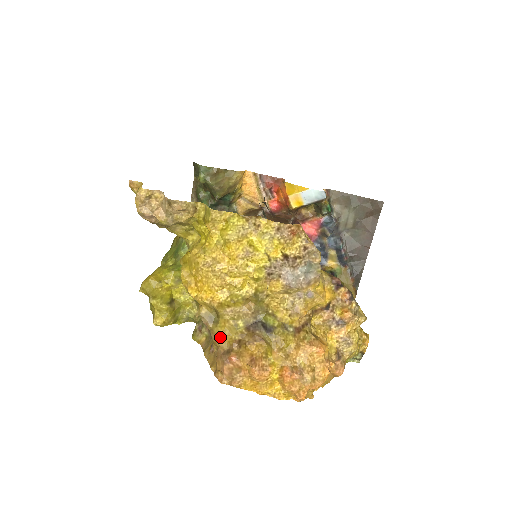
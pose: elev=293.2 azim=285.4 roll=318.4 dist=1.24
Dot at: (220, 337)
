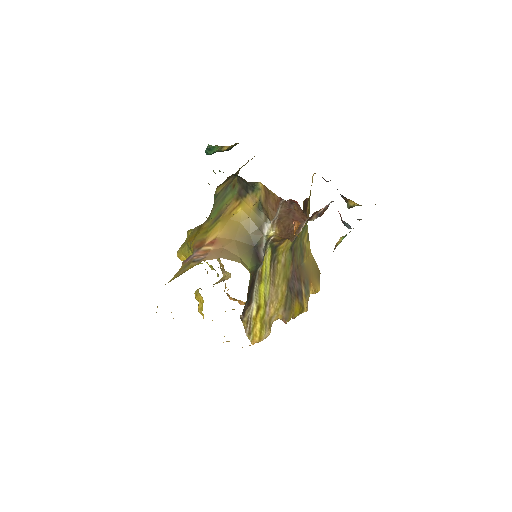
Dot at: occluded
